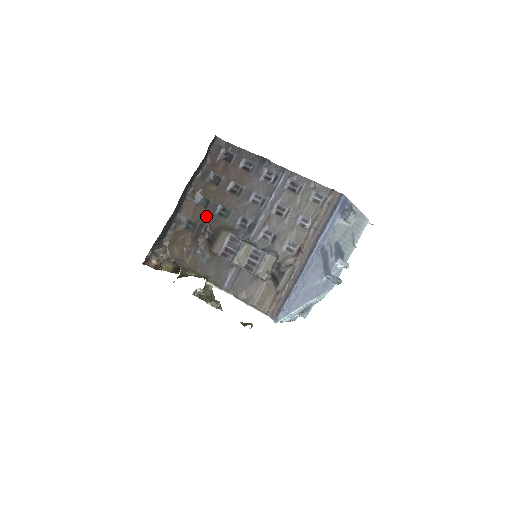
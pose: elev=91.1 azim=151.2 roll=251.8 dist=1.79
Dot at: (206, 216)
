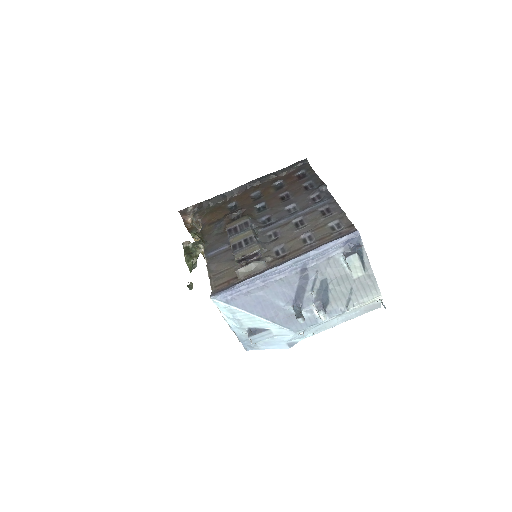
Dot at: (249, 205)
